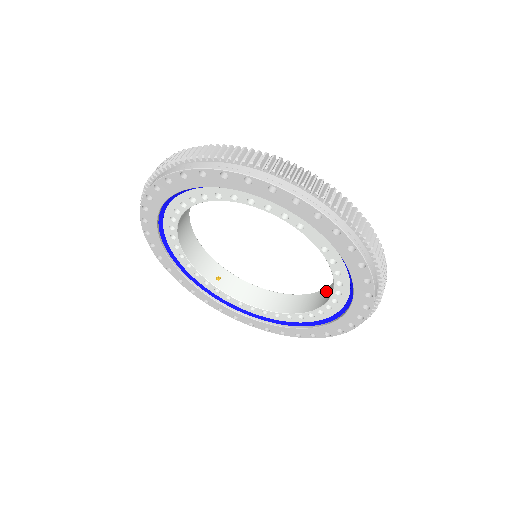
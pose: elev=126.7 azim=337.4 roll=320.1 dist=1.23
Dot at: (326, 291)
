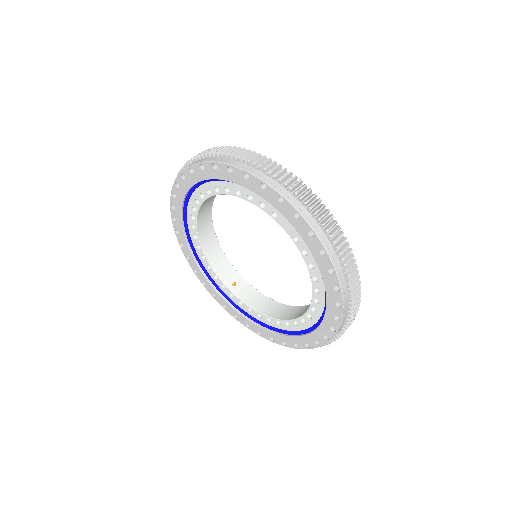
Dot at: occluded
